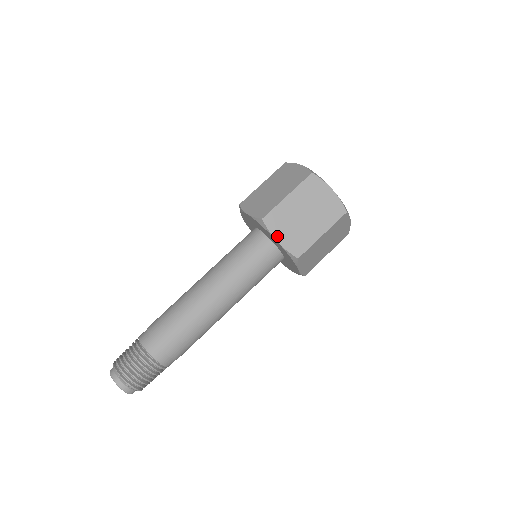
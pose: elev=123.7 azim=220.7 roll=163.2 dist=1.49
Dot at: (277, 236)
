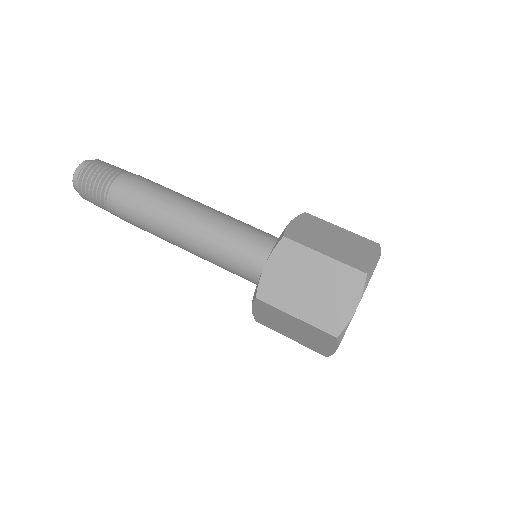
Dot at: (296, 221)
